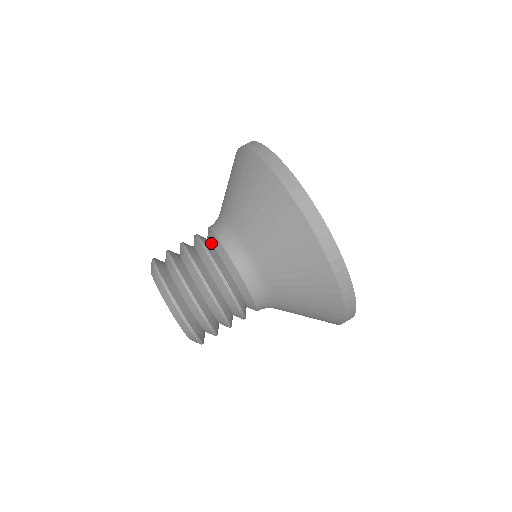
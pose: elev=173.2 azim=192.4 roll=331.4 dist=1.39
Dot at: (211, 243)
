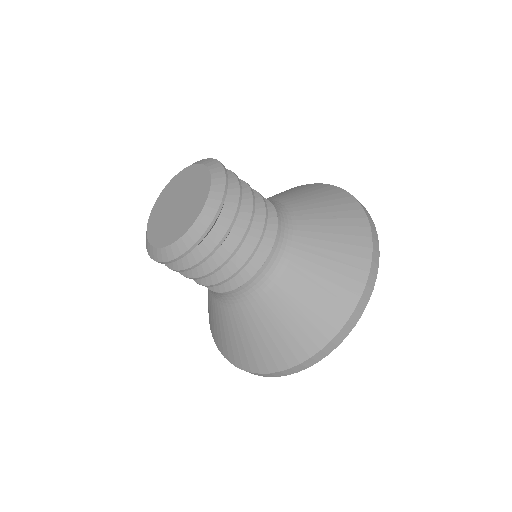
Dot at: occluded
